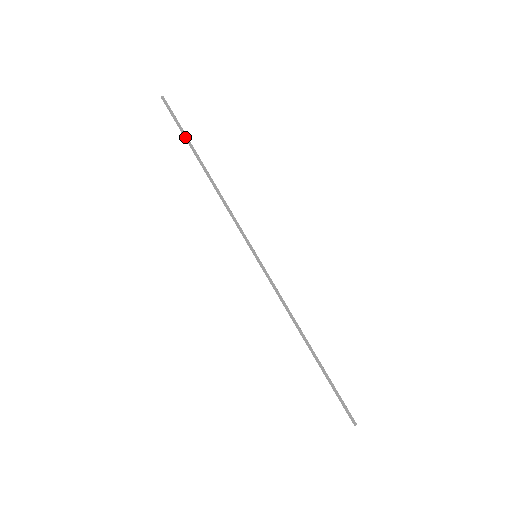
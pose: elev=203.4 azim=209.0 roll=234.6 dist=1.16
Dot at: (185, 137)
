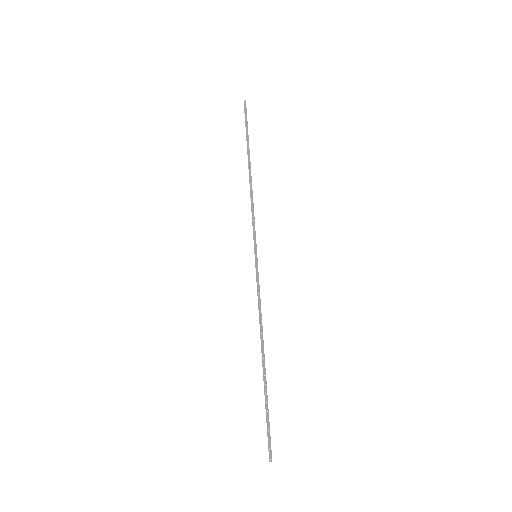
Dot at: (248, 137)
